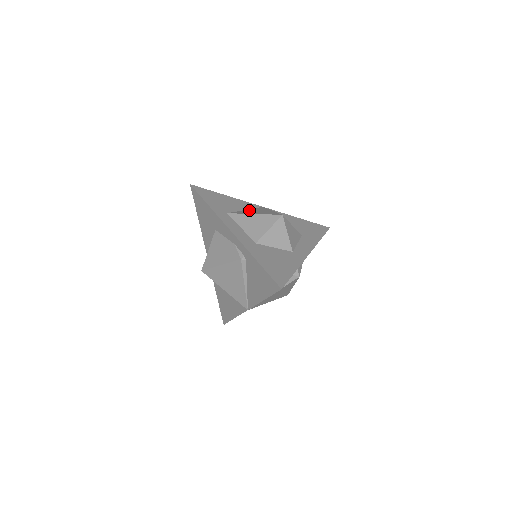
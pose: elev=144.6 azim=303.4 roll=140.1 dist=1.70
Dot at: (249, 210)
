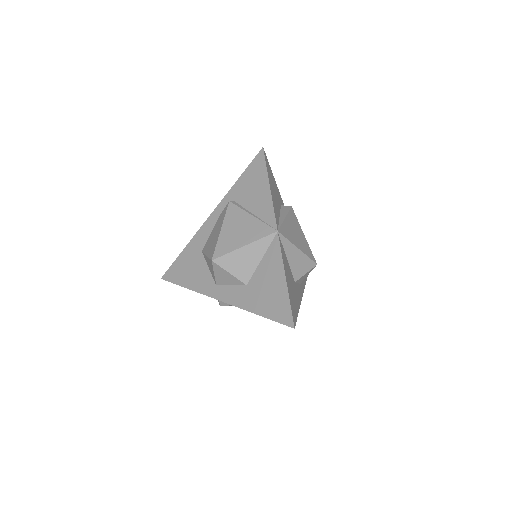
Dot at: occluded
